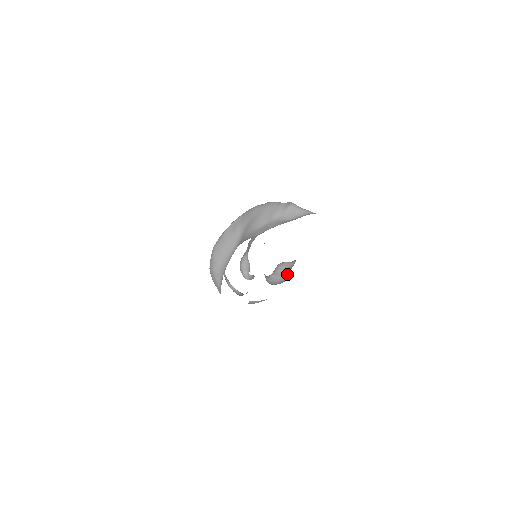
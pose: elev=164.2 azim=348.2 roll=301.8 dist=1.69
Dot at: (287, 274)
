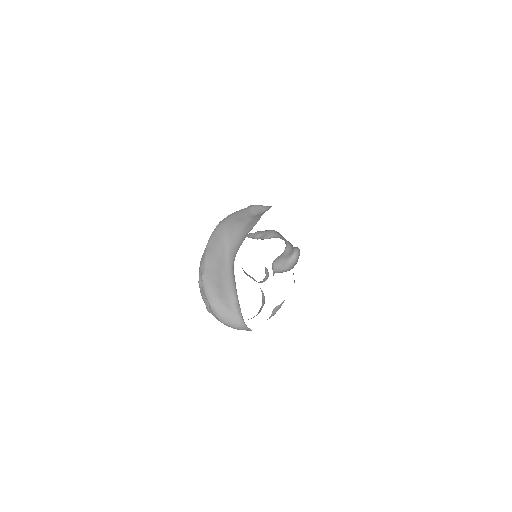
Dot at: (292, 258)
